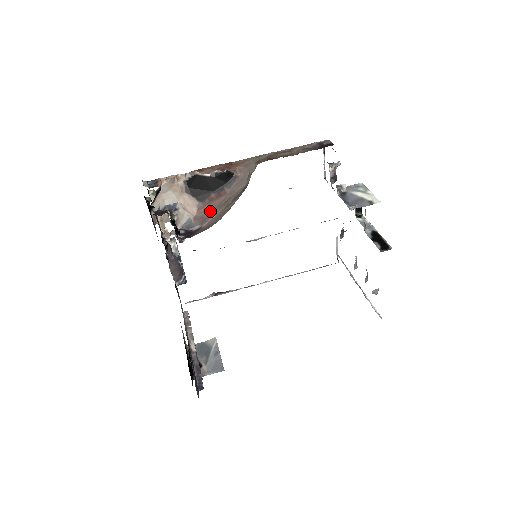
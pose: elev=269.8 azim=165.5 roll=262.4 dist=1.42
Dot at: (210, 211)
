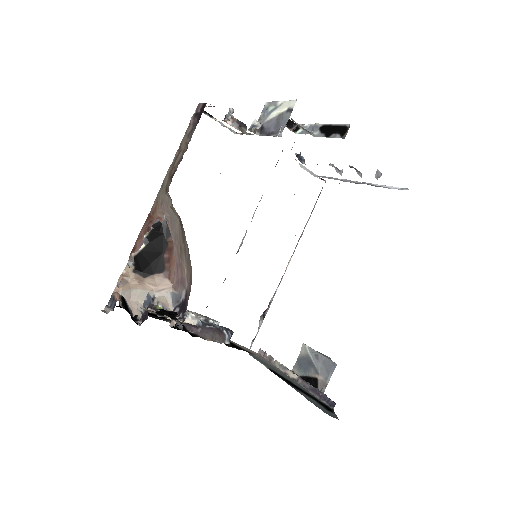
Dot at: (178, 270)
